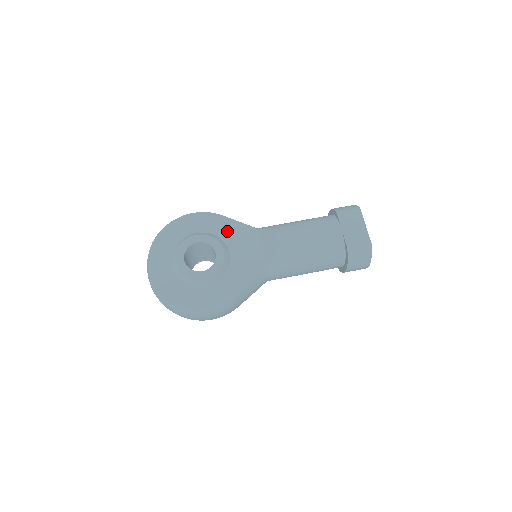
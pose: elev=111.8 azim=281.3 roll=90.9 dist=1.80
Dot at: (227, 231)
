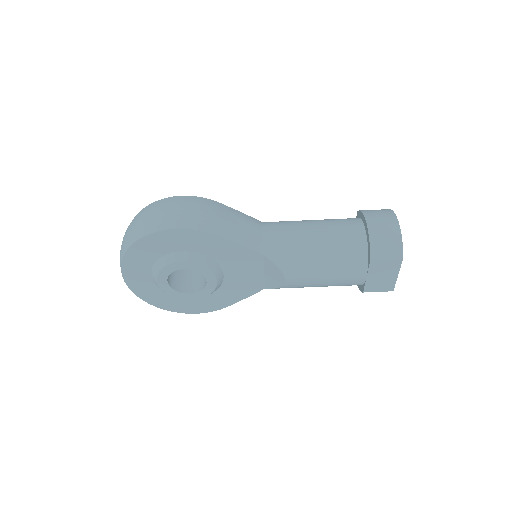
Dot at: (223, 253)
